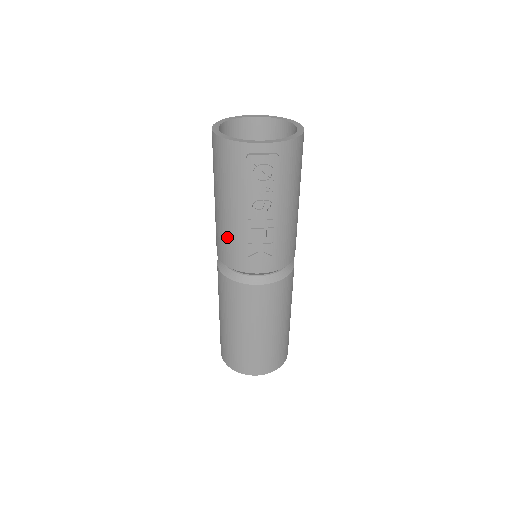
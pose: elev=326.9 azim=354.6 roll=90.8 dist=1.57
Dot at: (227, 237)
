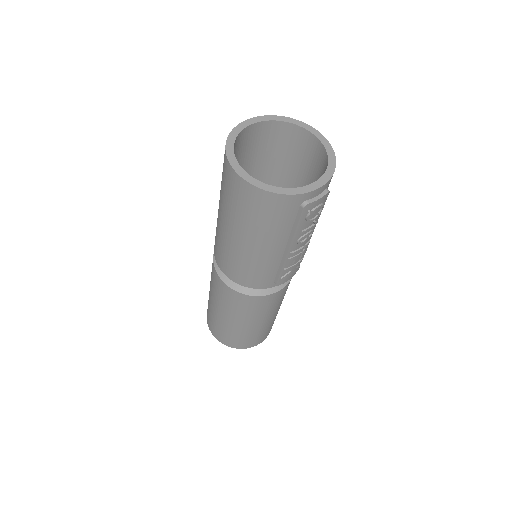
Dot at: (256, 268)
